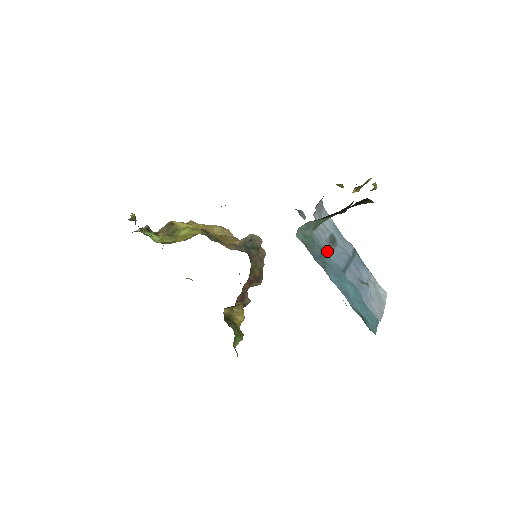
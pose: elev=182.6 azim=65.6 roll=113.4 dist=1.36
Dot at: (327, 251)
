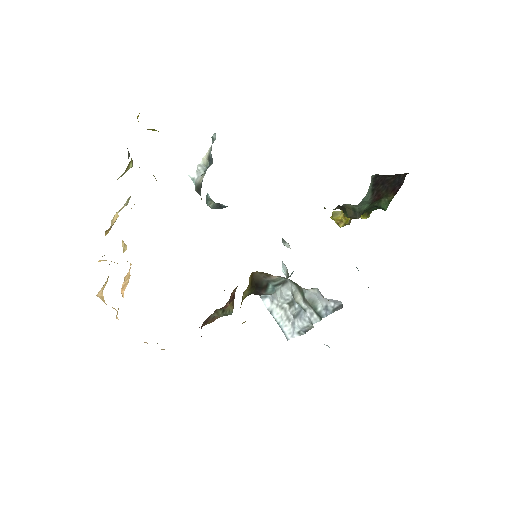
Dot at: occluded
